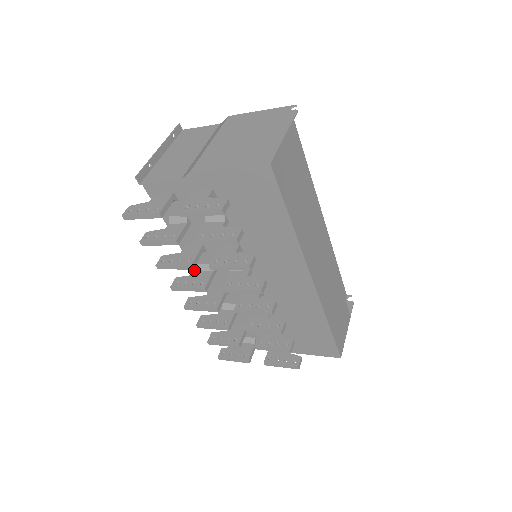
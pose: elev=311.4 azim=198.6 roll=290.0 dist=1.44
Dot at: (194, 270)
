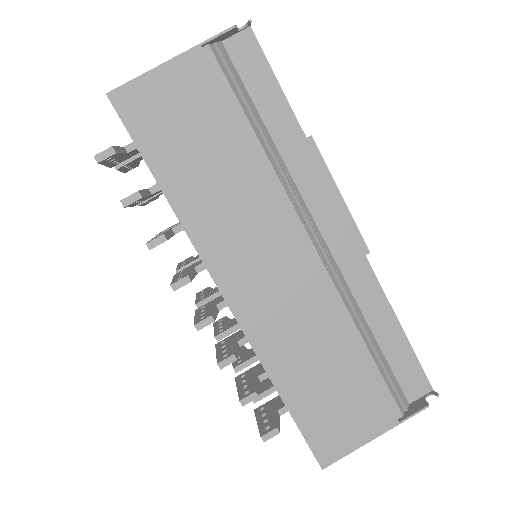
Dot at: occluded
